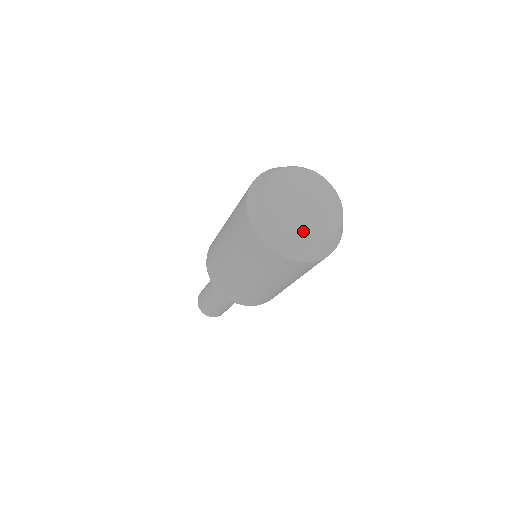
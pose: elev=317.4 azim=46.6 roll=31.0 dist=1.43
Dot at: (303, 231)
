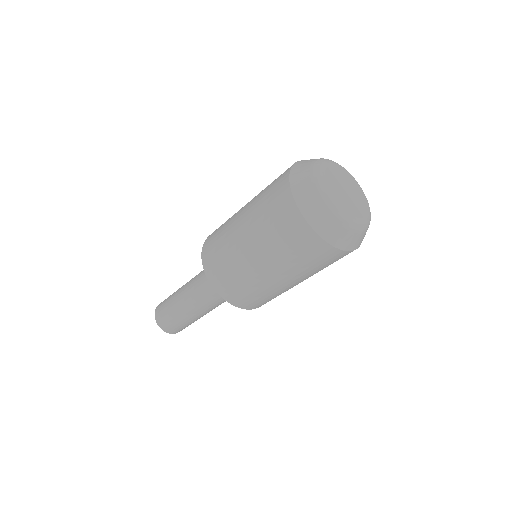
Dot at: (349, 216)
